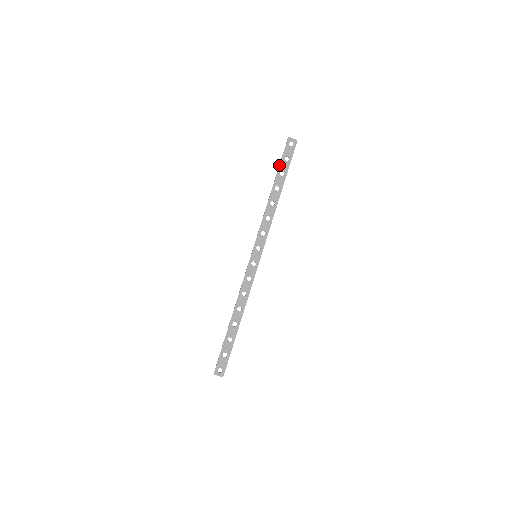
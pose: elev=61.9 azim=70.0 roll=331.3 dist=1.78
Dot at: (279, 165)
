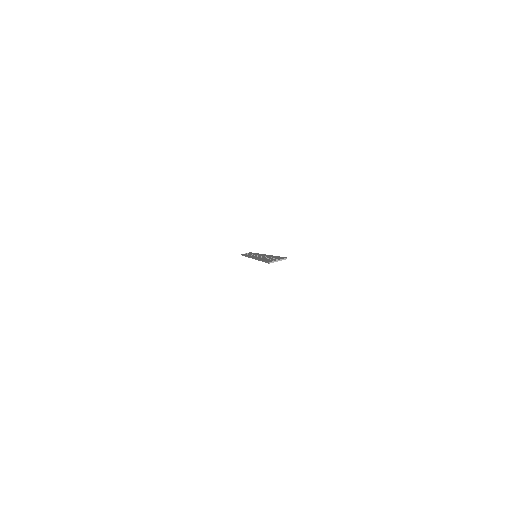
Dot at: (242, 255)
